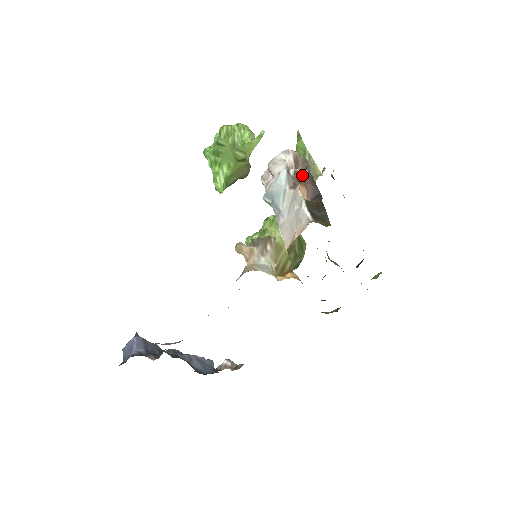
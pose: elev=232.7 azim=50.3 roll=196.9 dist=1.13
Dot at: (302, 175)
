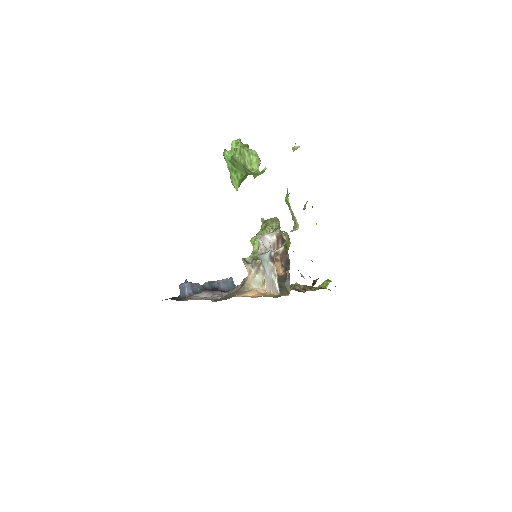
Dot at: (280, 251)
